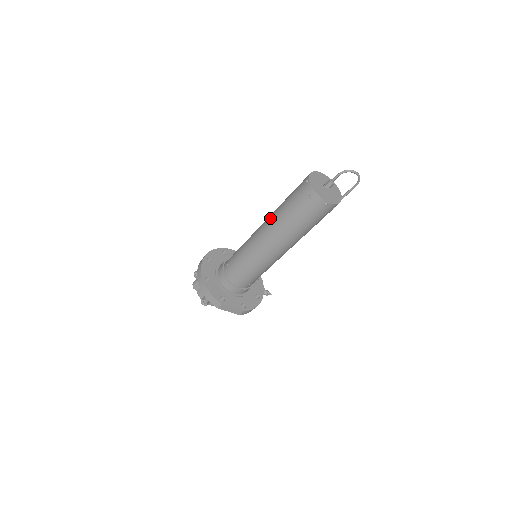
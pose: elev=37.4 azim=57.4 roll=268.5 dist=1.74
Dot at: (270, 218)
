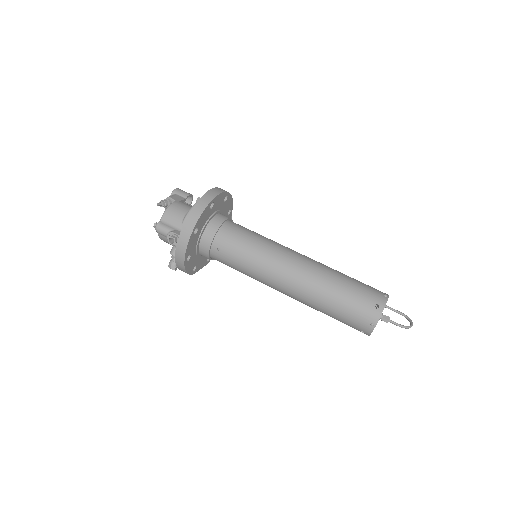
Dot at: (307, 291)
